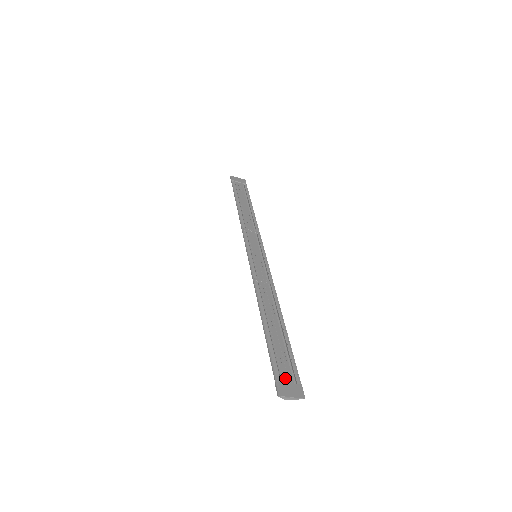
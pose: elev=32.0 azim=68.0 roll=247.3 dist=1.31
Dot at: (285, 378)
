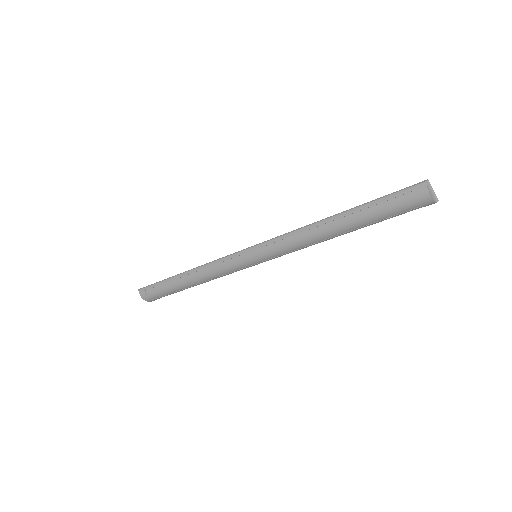
Dot at: (410, 197)
